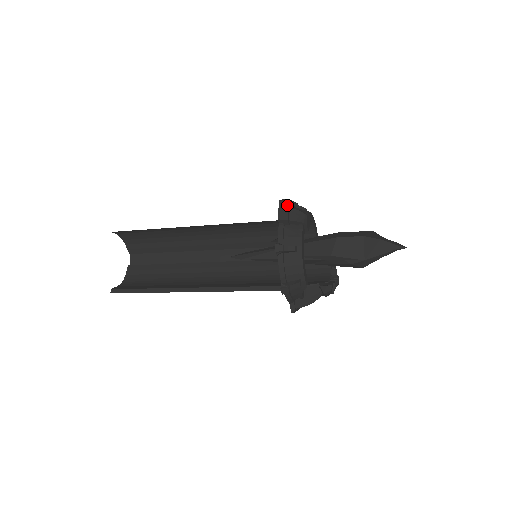
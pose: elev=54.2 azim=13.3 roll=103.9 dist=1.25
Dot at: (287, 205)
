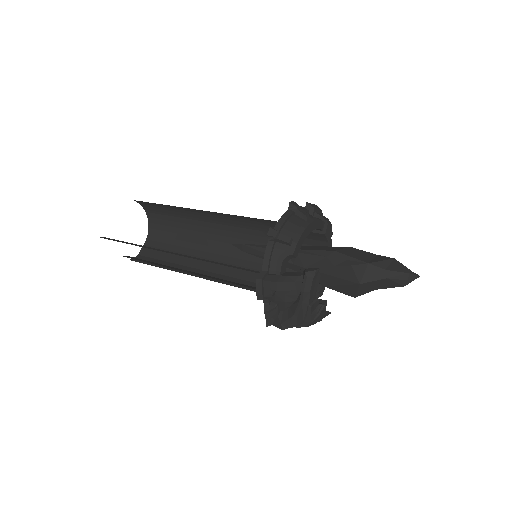
Dot at: (320, 209)
